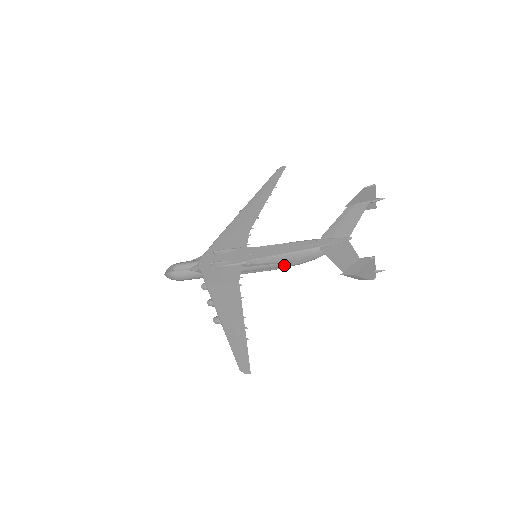
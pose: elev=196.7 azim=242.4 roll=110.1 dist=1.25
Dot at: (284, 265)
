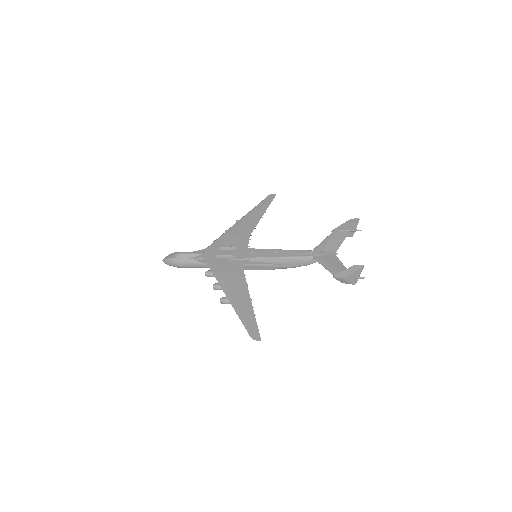
Dot at: (279, 266)
